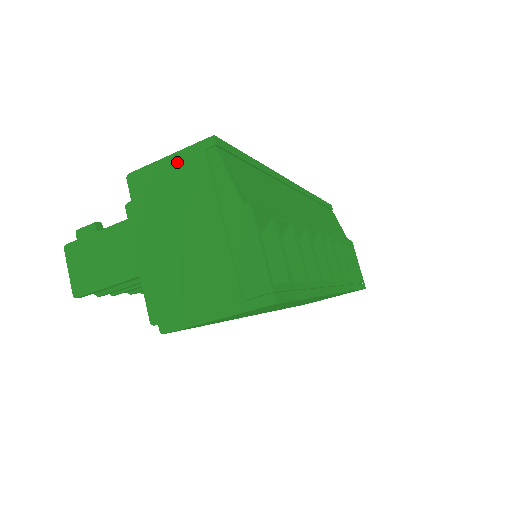
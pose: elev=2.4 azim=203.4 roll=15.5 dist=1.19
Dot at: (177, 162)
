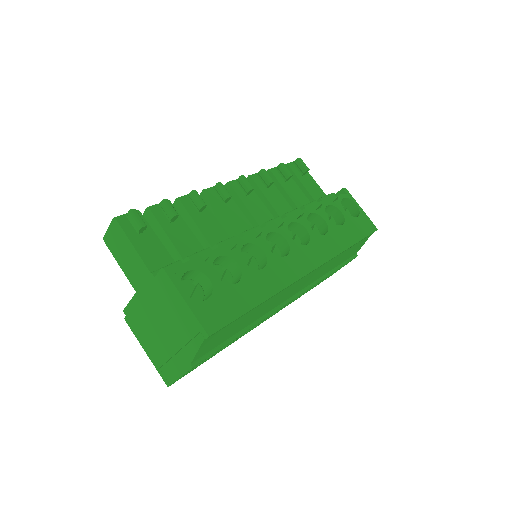
Dot at: (186, 310)
